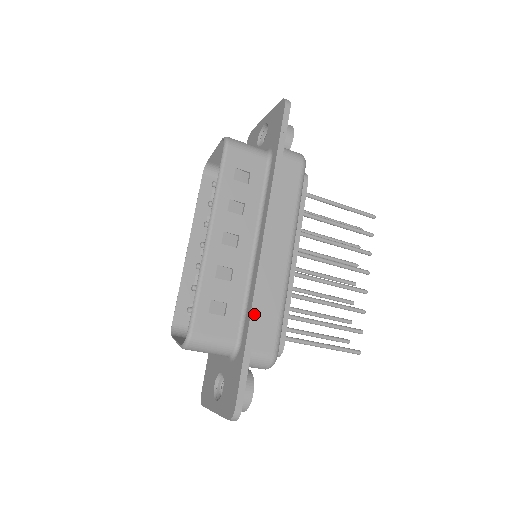
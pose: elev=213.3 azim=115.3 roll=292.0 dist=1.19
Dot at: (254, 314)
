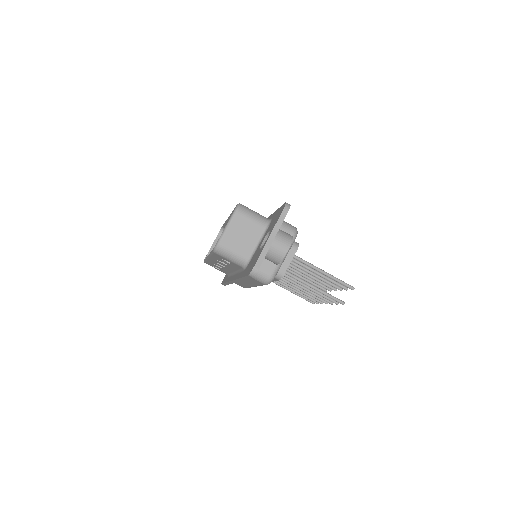
Dot at: occluded
